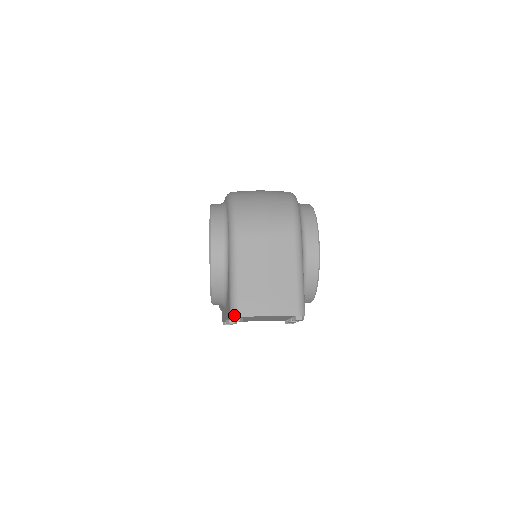
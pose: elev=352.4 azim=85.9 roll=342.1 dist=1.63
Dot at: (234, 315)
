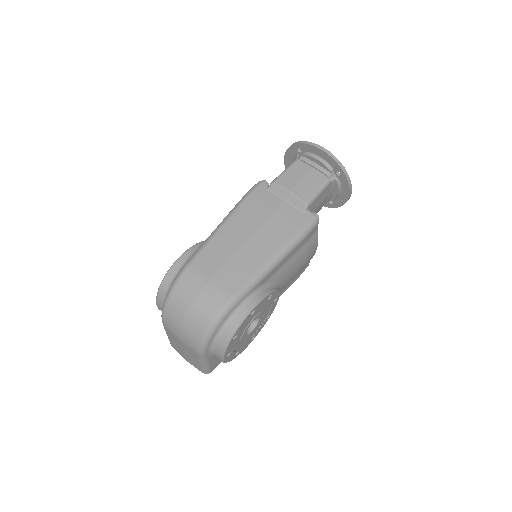
Dot at: occluded
